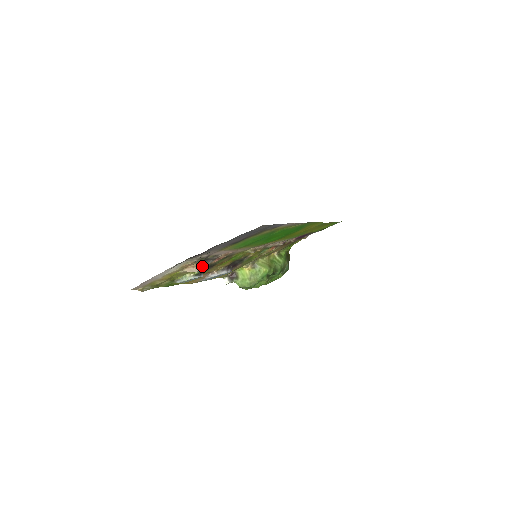
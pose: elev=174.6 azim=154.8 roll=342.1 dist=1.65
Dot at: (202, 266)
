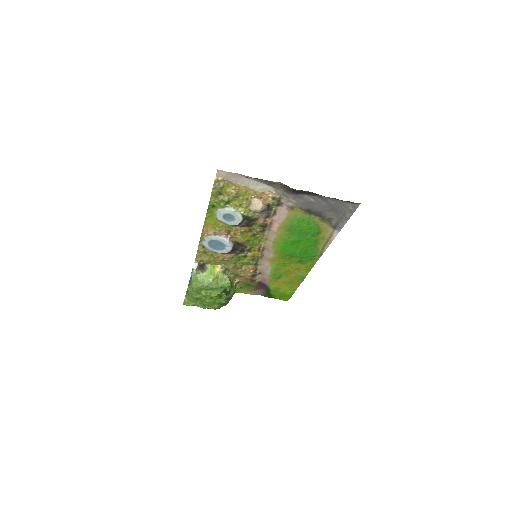
Dot at: (264, 210)
